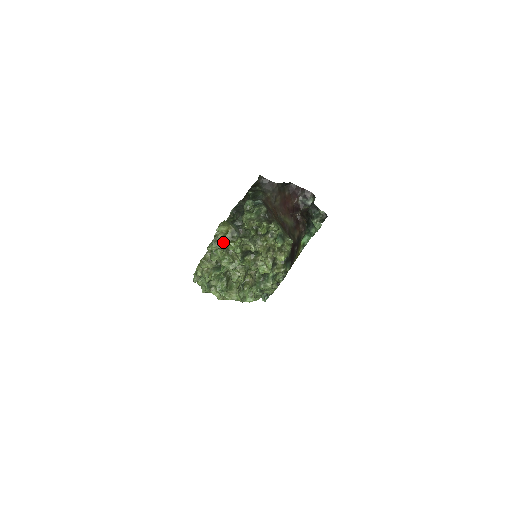
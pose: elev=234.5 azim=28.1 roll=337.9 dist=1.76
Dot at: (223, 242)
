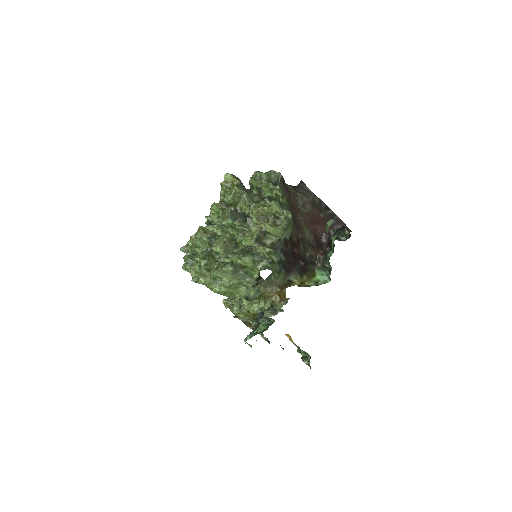
Dot at: (222, 189)
